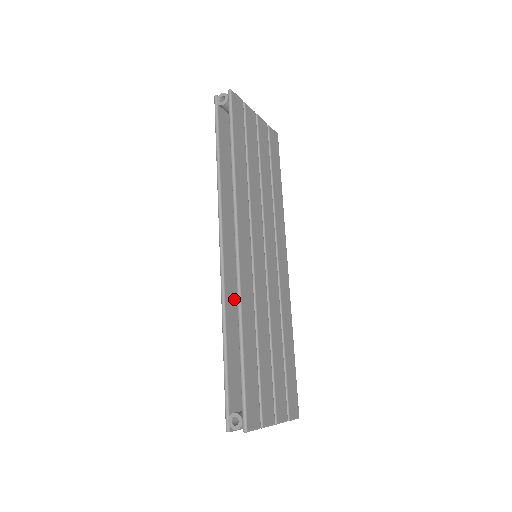
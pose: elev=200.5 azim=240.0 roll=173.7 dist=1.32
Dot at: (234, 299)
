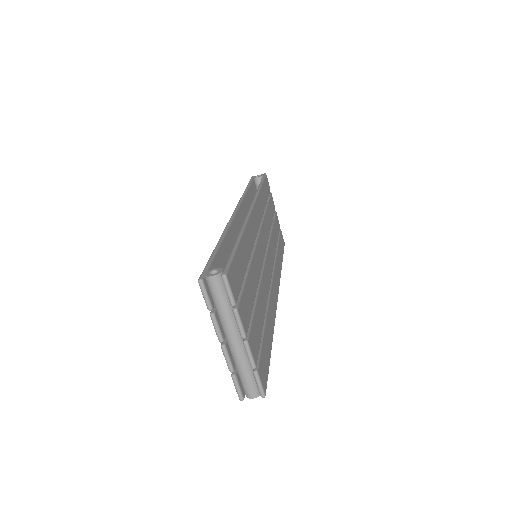
Dot at: (234, 242)
